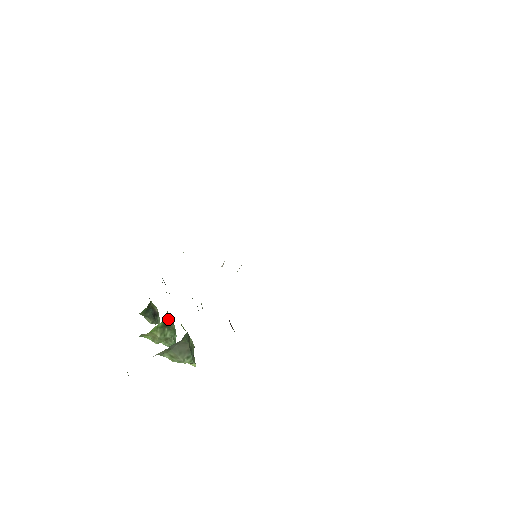
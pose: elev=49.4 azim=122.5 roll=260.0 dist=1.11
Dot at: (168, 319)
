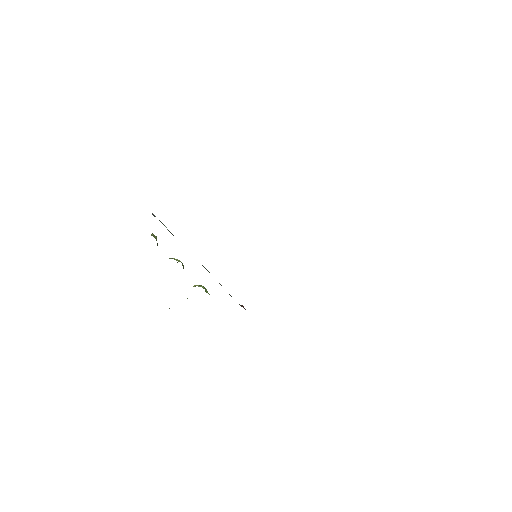
Dot at: (183, 268)
